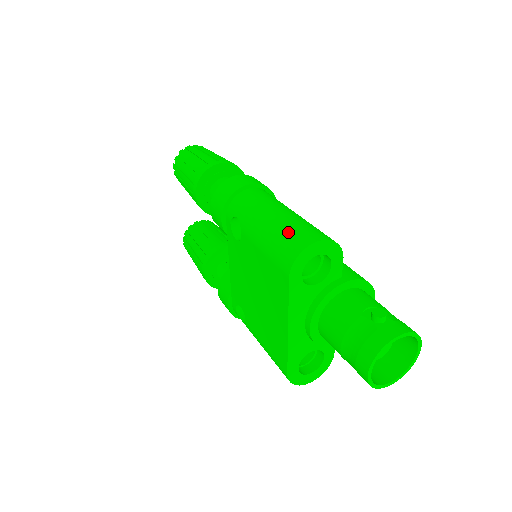
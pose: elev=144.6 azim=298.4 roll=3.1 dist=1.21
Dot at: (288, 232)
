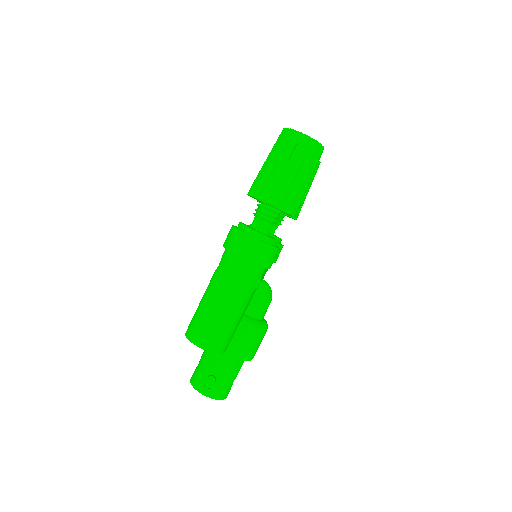
Dot at: (202, 323)
